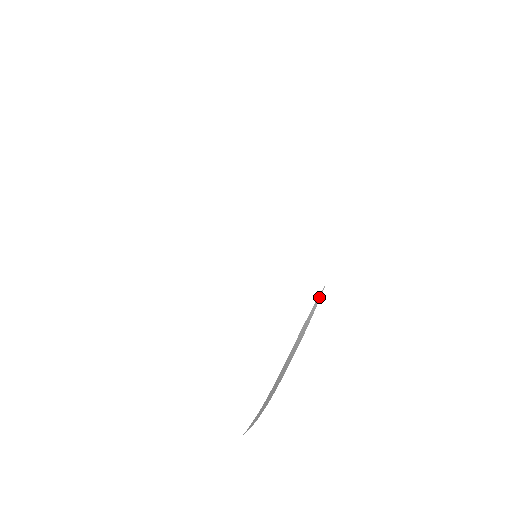
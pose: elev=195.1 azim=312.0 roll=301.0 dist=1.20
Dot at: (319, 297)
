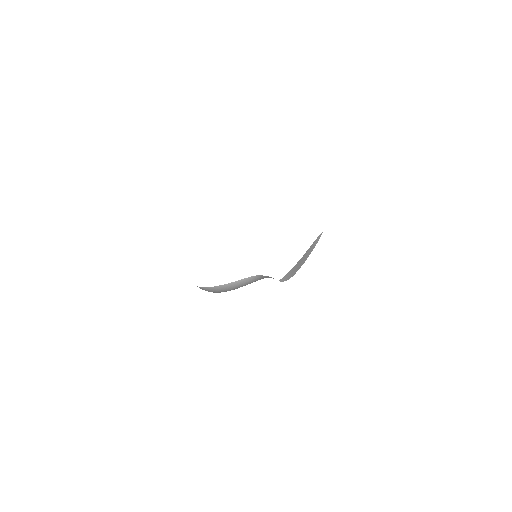
Dot at: (321, 234)
